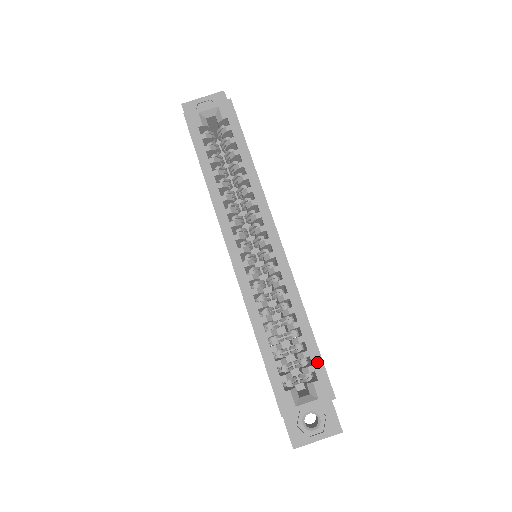
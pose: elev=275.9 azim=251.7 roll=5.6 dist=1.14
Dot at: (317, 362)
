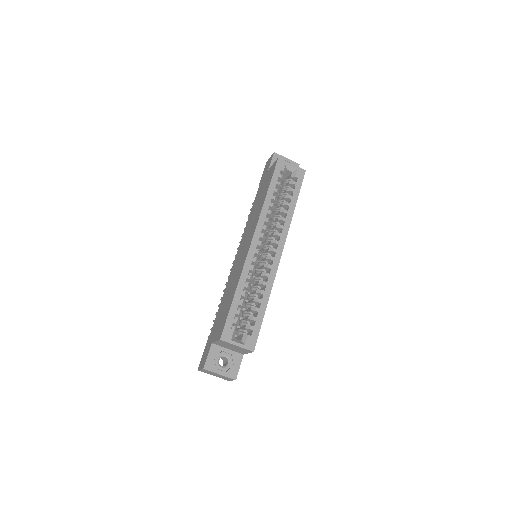
Dot at: (257, 327)
